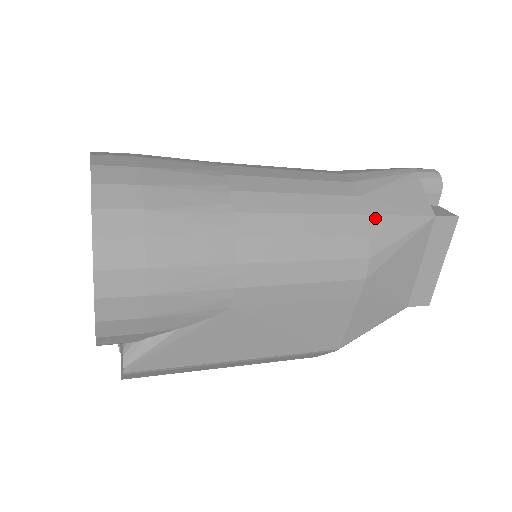
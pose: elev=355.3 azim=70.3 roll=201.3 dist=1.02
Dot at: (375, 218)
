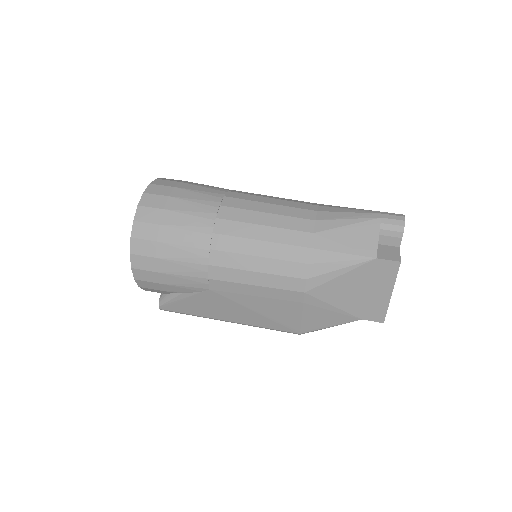
Dot at: (318, 252)
